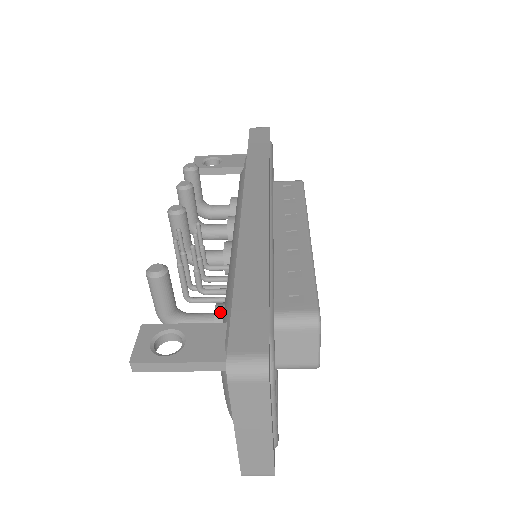
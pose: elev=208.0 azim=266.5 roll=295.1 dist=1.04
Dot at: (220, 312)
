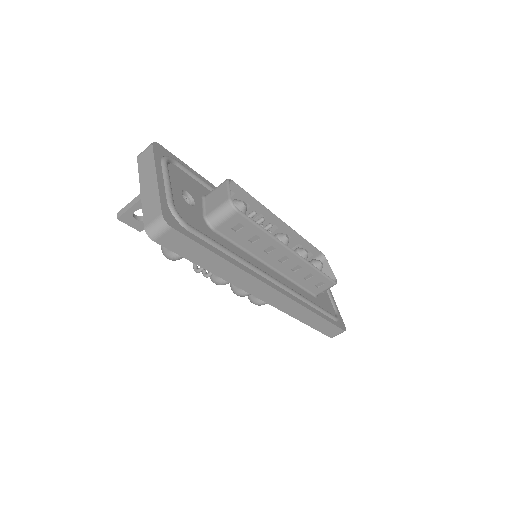
Dot at: occluded
